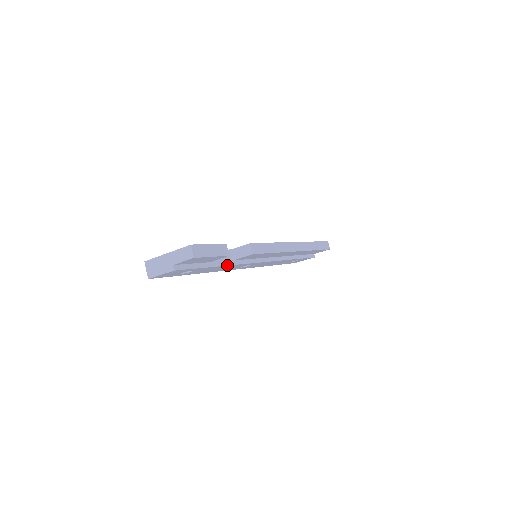
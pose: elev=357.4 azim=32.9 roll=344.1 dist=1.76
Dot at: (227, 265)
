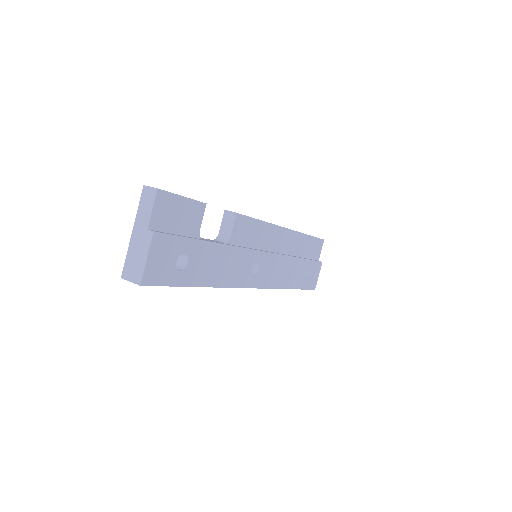
Dot at: (224, 244)
